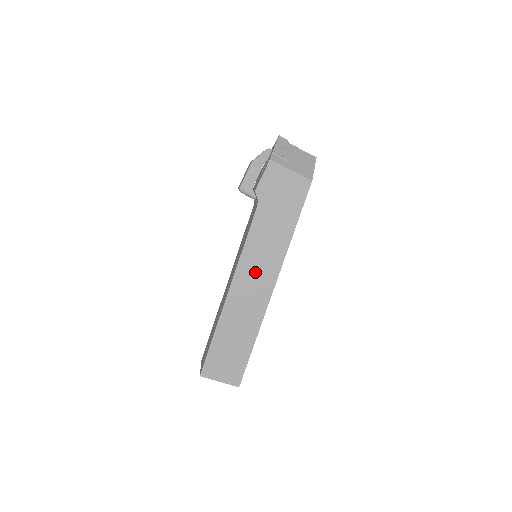
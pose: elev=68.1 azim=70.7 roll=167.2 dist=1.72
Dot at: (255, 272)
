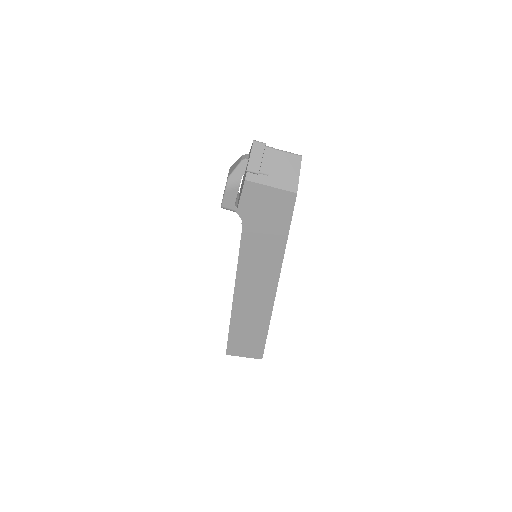
Dot at: (255, 279)
